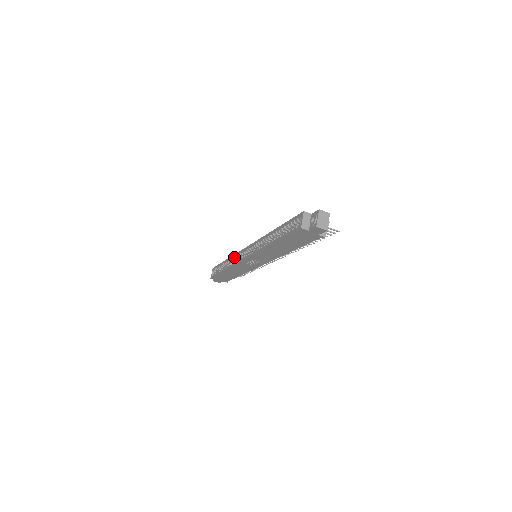
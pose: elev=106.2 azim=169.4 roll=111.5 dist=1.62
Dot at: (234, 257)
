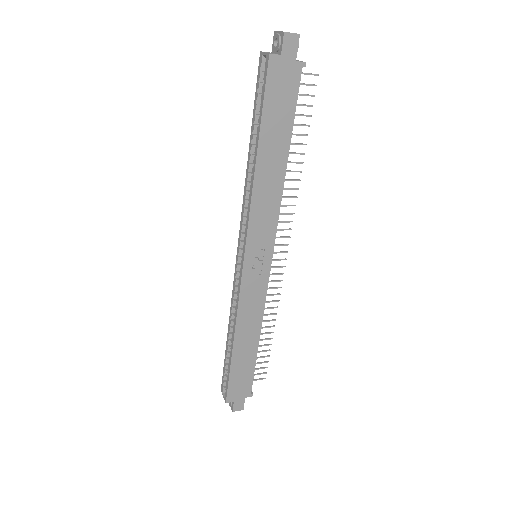
Dot at: (232, 300)
